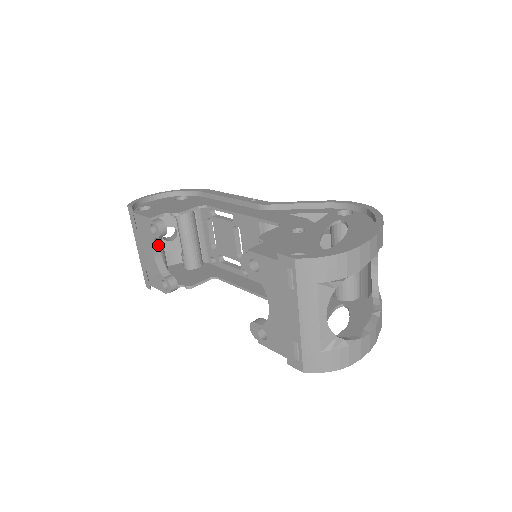
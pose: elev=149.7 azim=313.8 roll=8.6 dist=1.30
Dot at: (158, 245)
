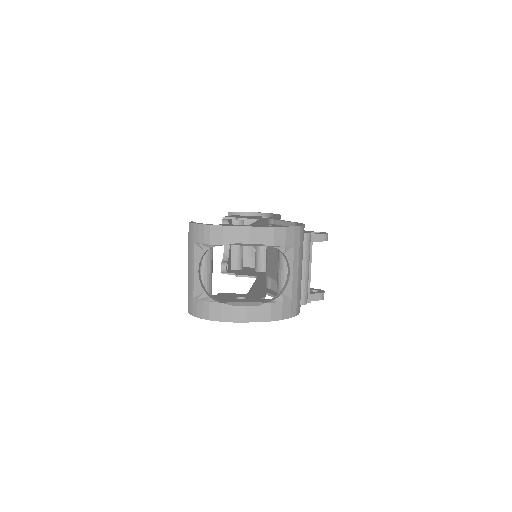
Dot at: occluded
